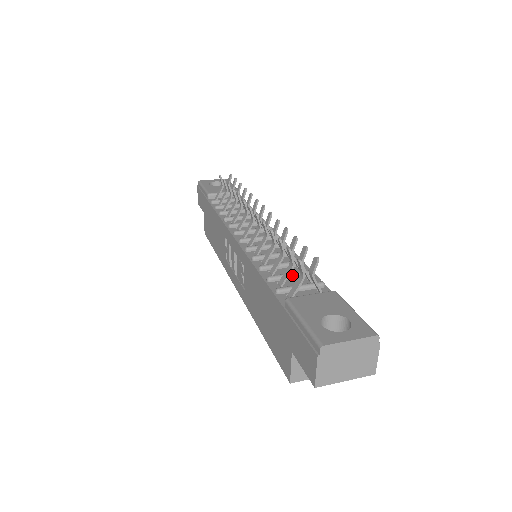
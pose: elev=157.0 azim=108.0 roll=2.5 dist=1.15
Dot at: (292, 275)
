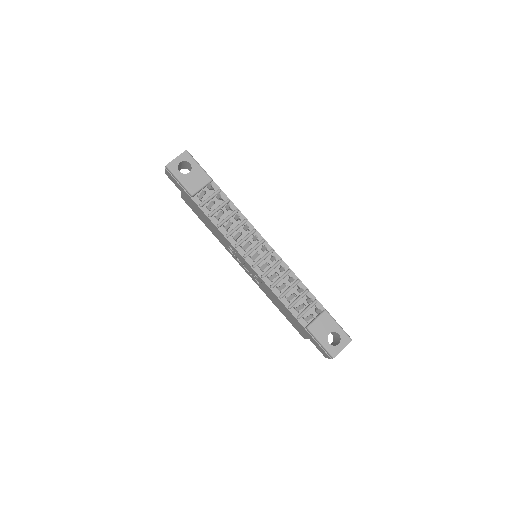
Dot at: (300, 300)
